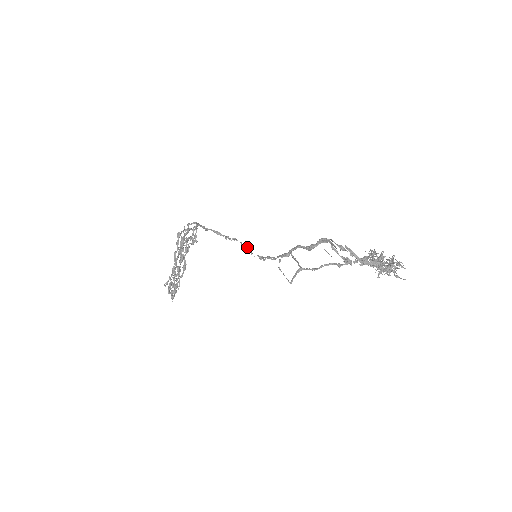
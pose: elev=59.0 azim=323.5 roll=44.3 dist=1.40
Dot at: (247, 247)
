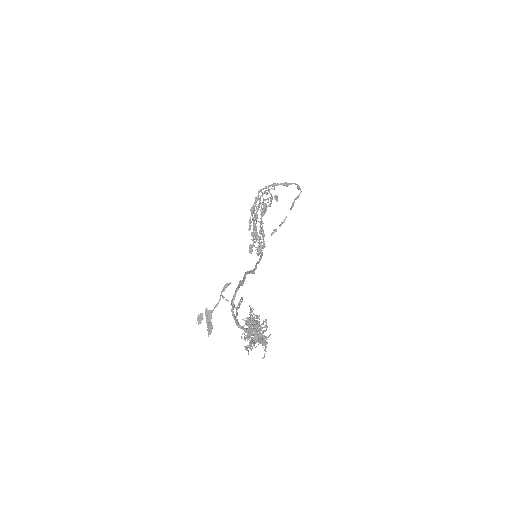
Dot at: occluded
